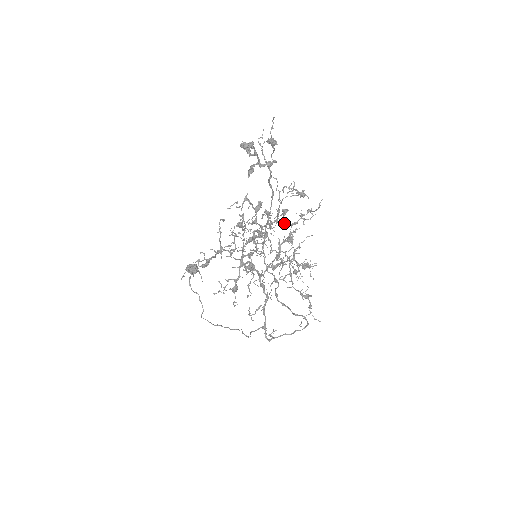
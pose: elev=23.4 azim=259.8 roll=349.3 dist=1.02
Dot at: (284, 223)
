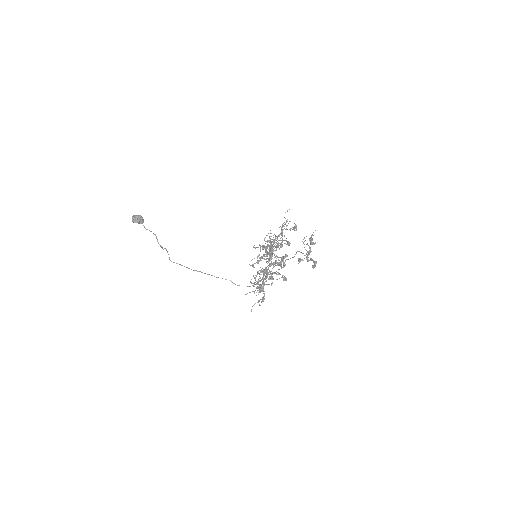
Dot at: occluded
